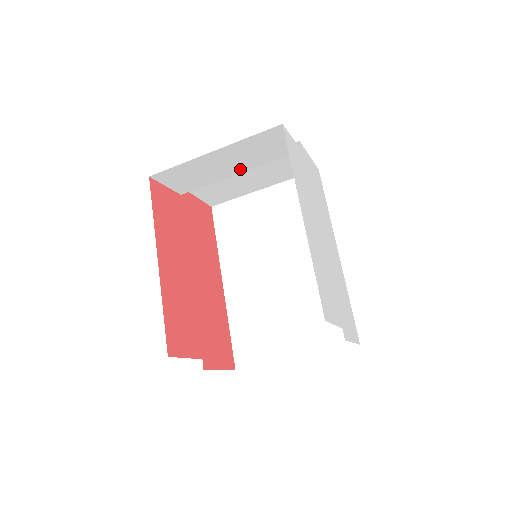
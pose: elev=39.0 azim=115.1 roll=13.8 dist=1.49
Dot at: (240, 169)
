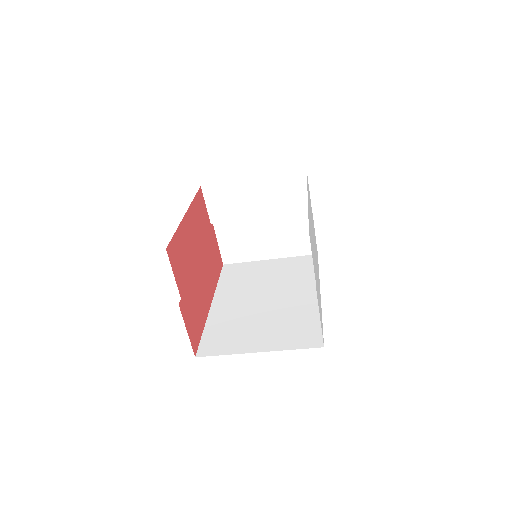
Dot at: (264, 212)
